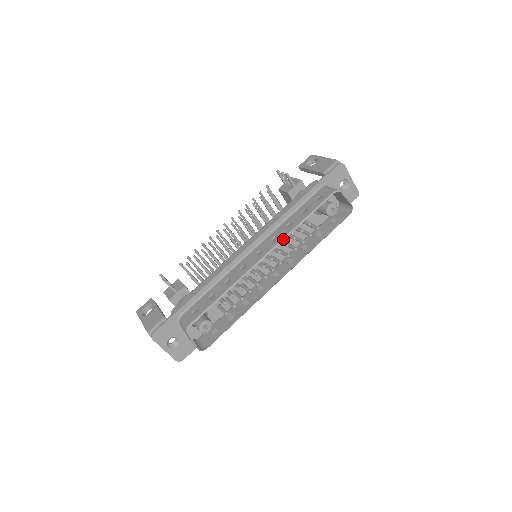
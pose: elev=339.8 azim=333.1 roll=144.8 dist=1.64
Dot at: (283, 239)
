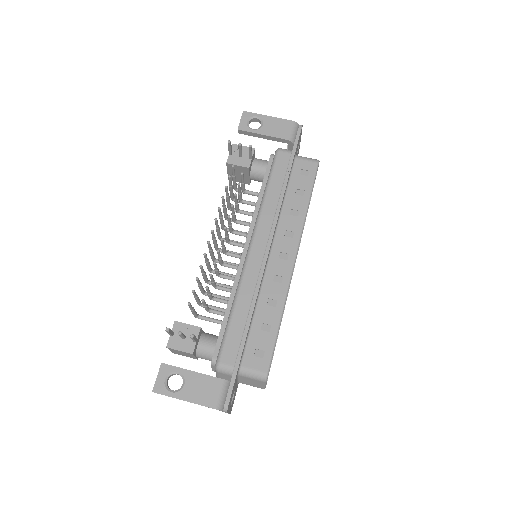
Dot at: (302, 232)
